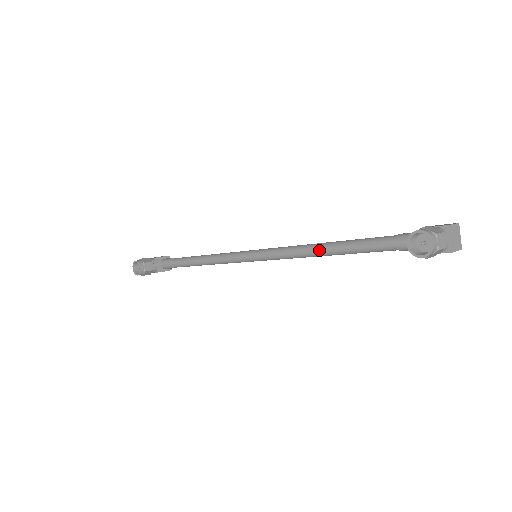
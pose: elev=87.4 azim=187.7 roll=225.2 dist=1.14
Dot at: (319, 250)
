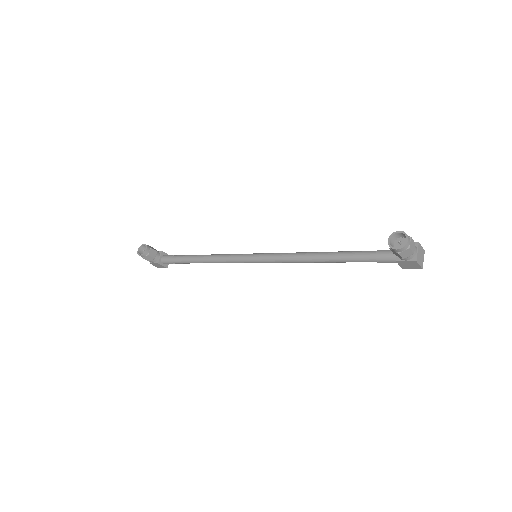
Dot at: (312, 255)
